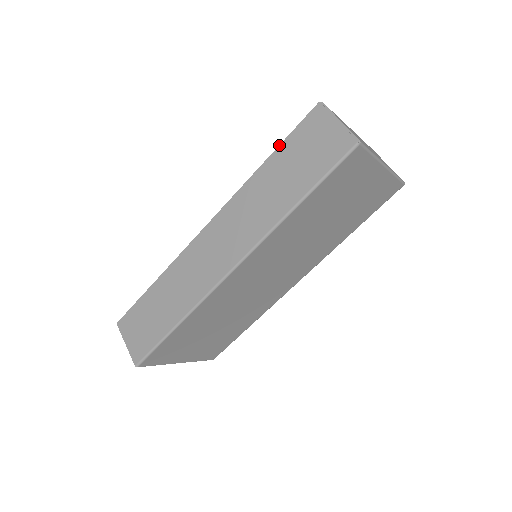
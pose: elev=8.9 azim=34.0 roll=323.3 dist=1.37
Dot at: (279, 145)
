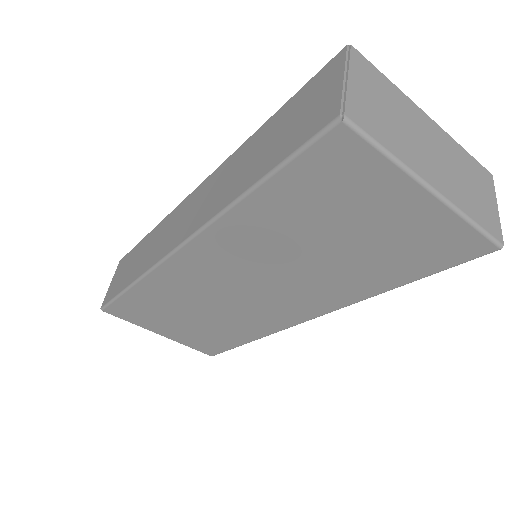
Dot at: (285, 104)
